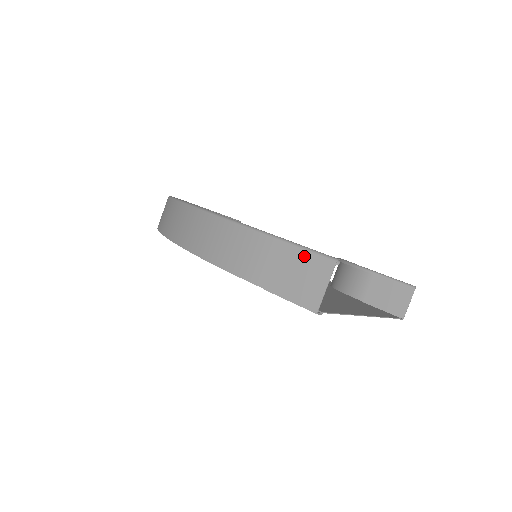
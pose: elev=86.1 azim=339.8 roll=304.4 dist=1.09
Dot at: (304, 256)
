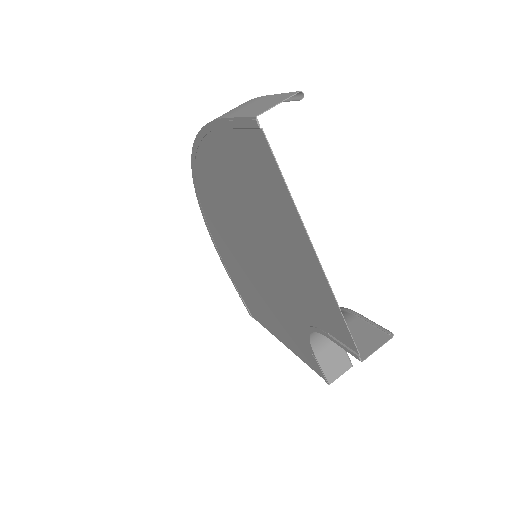
Dot at: (278, 96)
